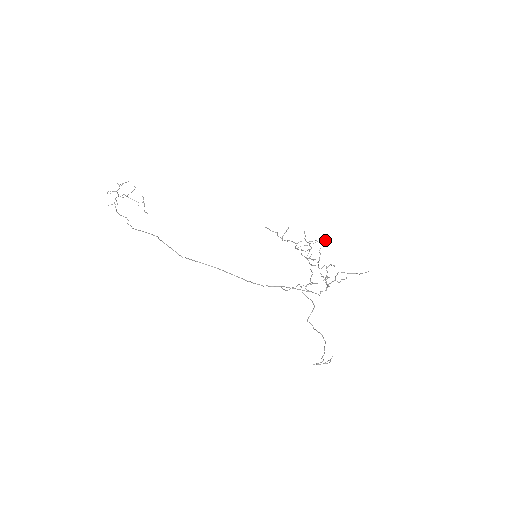
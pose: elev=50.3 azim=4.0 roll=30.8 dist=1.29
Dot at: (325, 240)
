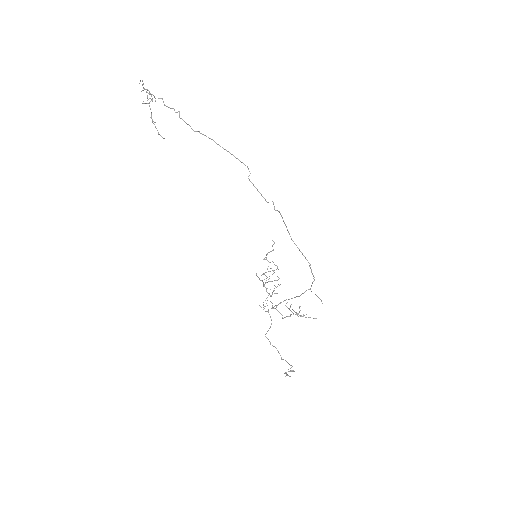
Dot at: (267, 282)
